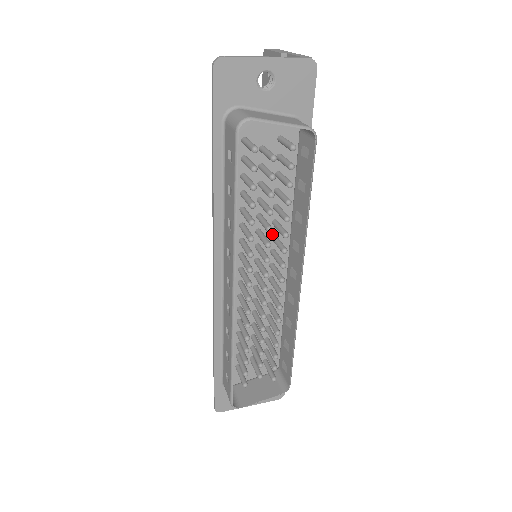
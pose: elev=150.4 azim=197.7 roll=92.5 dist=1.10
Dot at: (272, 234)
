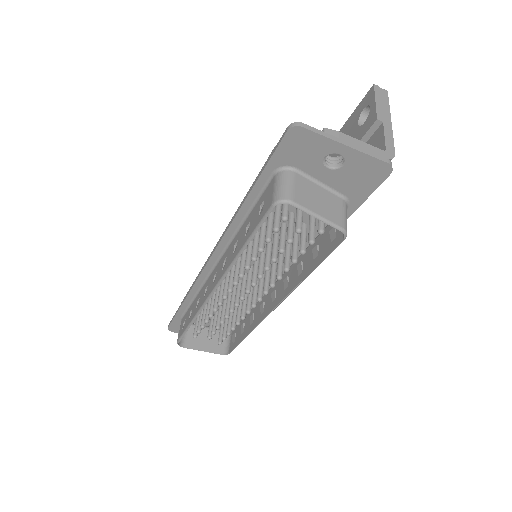
Dot at: occluded
